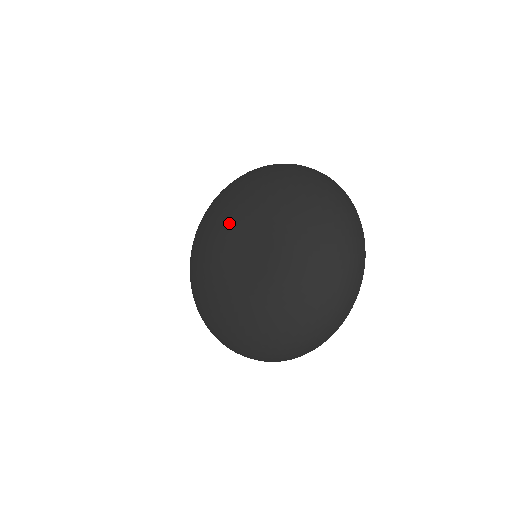
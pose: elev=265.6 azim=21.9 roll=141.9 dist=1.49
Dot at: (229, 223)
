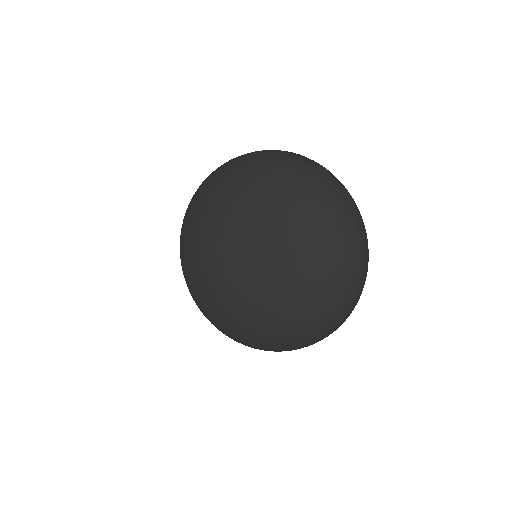
Dot at: (250, 221)
